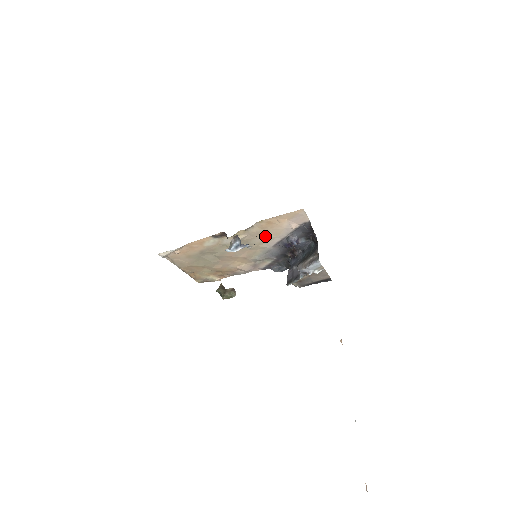
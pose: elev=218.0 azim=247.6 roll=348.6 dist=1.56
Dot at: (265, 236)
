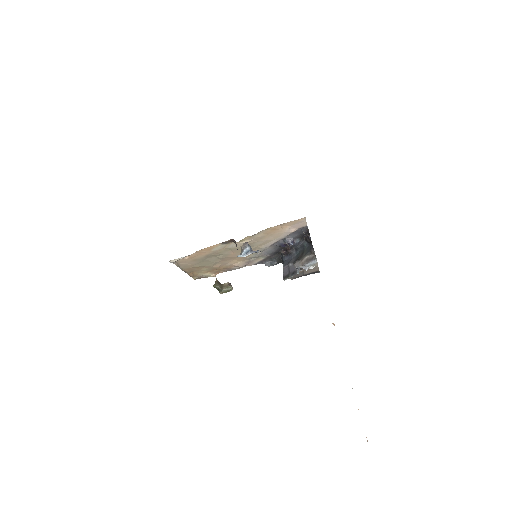
Dot at: (266, 239)
